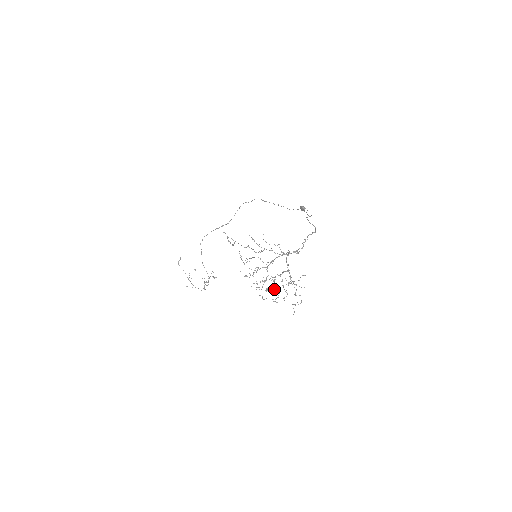
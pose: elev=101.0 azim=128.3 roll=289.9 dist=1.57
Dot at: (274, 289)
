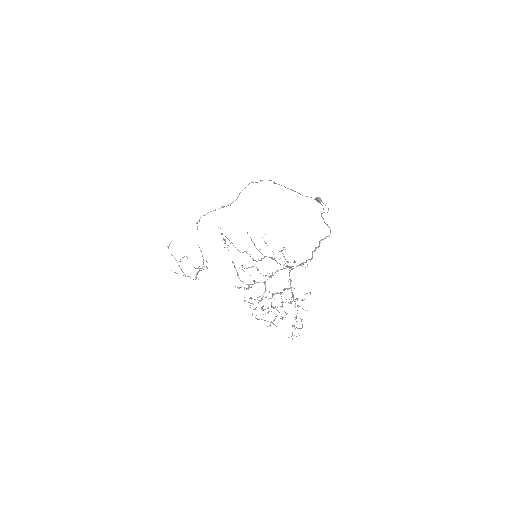
Dot at: occluded
